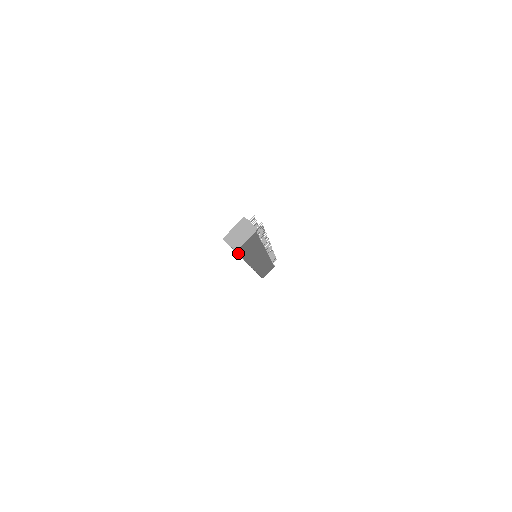
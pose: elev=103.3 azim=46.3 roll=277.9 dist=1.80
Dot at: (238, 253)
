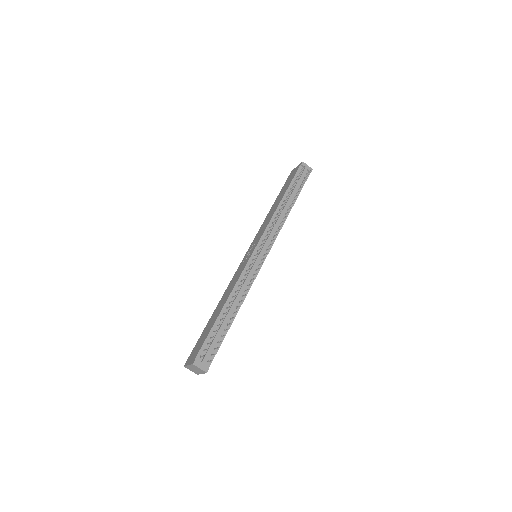
Dot at: occluded
